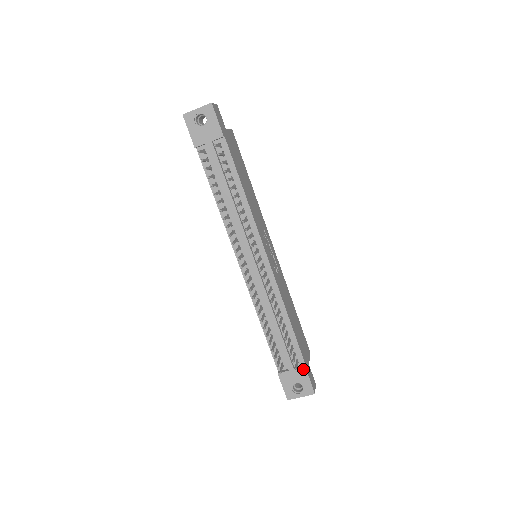
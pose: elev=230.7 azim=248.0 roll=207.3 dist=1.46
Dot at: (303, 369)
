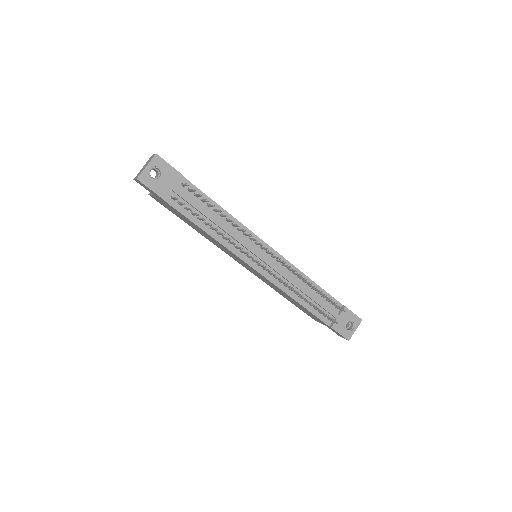
Dot at: (345, 309)
